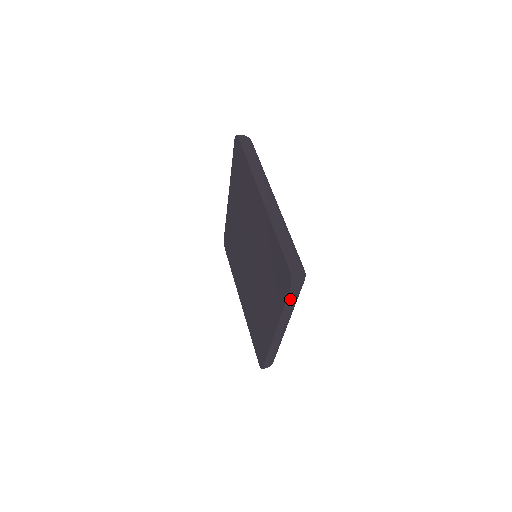
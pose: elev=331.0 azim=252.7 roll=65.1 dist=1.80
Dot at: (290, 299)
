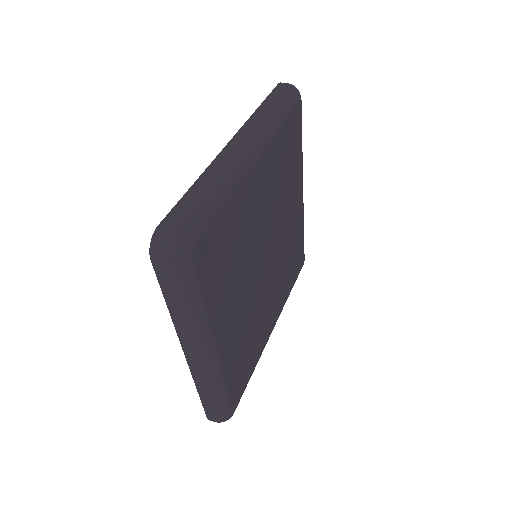
Dot at: (166, 287)
